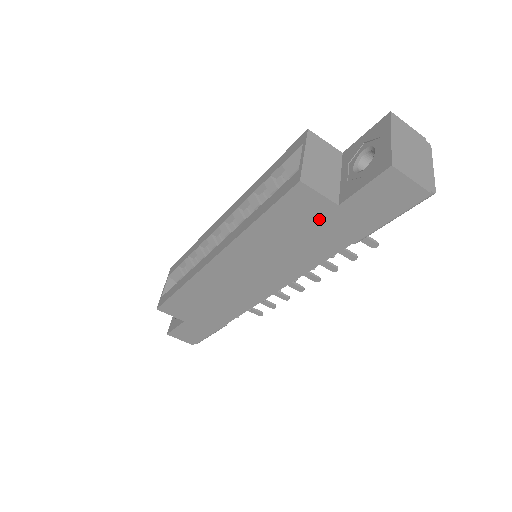
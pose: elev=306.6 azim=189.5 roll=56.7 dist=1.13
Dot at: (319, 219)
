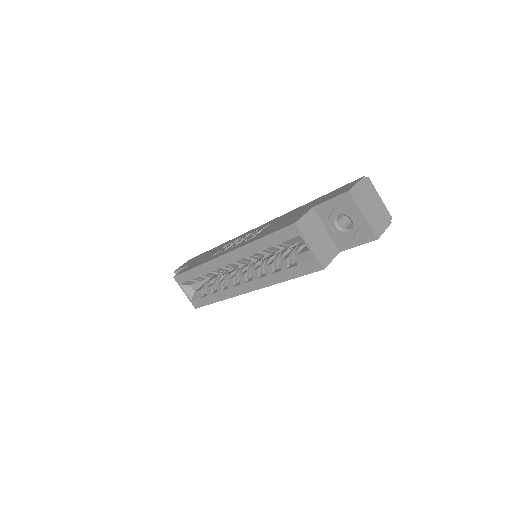
Dot at: occluded
